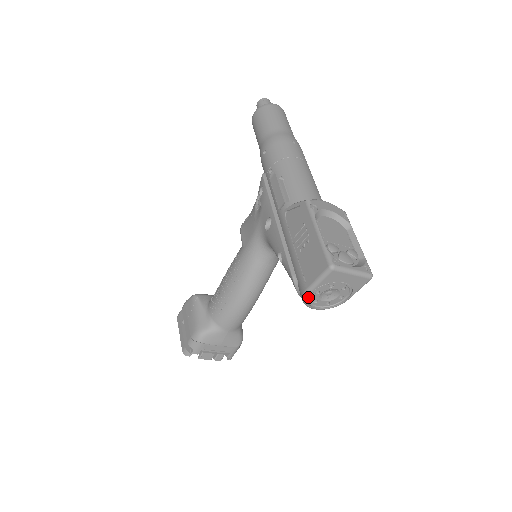
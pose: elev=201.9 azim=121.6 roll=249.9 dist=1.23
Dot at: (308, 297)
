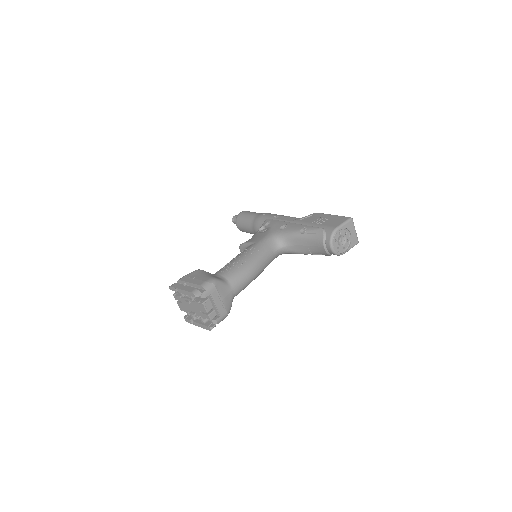
Dot at: (336, 233)
